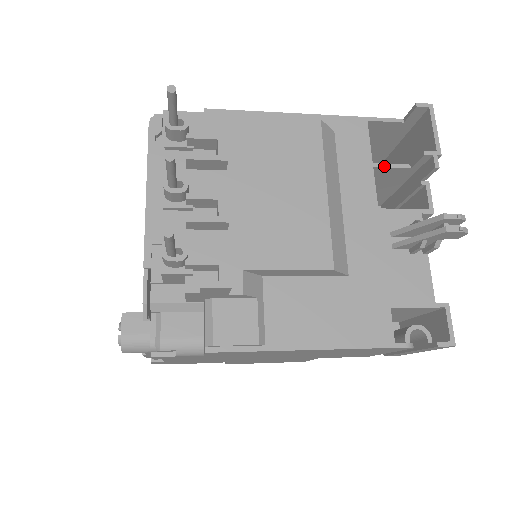
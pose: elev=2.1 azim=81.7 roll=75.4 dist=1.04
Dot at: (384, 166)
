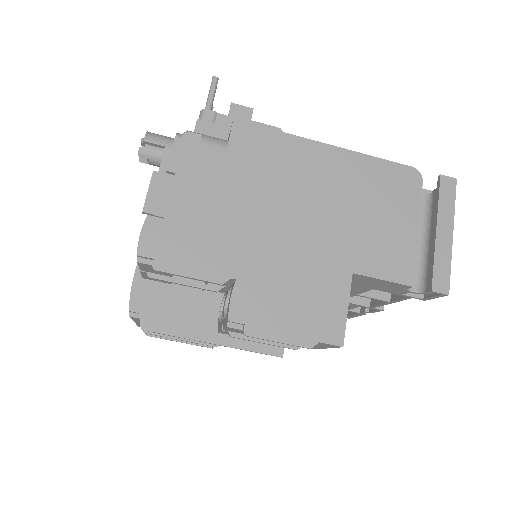
Dot at: occluded
